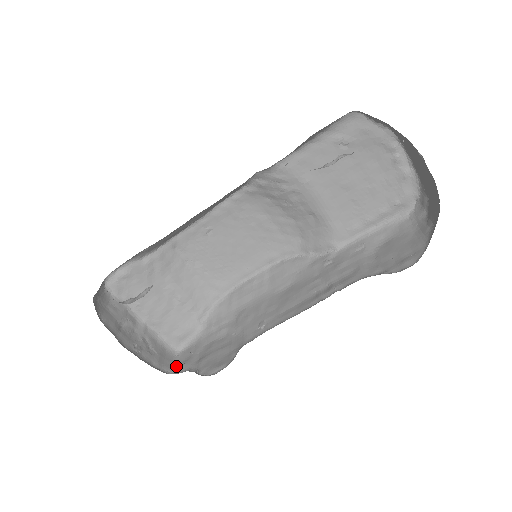
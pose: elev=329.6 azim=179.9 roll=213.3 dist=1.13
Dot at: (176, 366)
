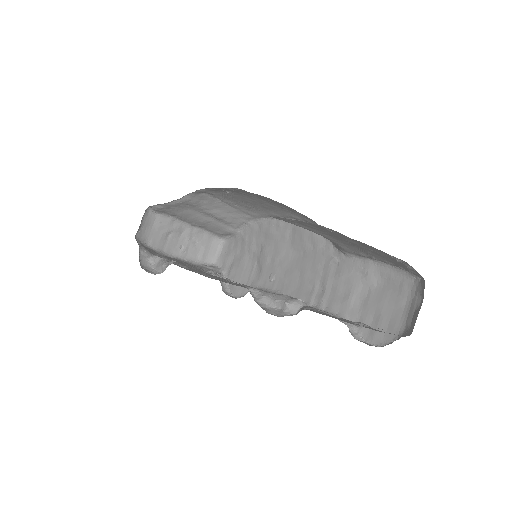
Dot at: (218, 256)
